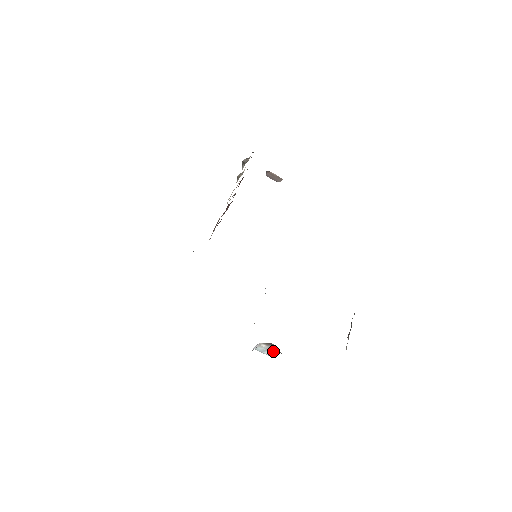
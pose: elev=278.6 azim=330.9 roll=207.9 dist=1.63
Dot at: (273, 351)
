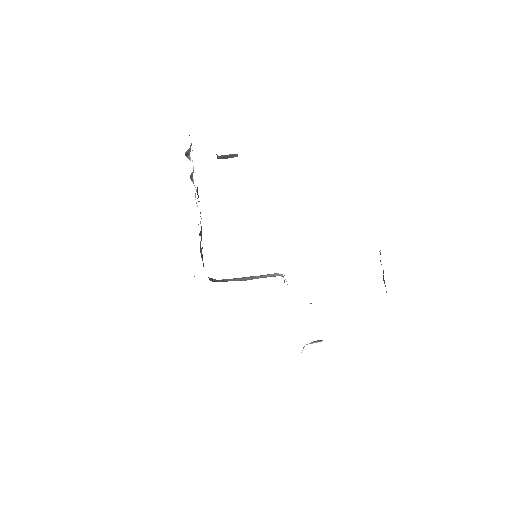
Dot at: (320, 341)
